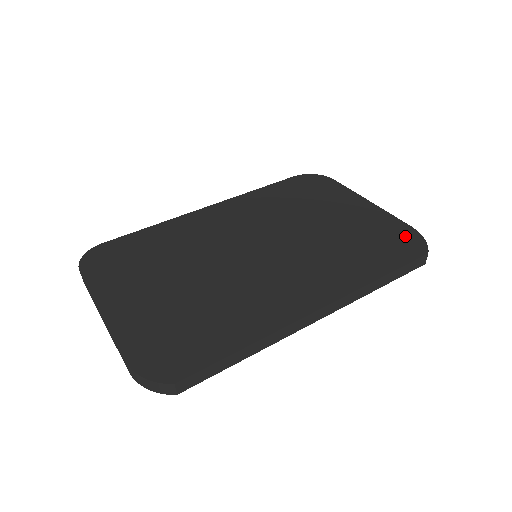
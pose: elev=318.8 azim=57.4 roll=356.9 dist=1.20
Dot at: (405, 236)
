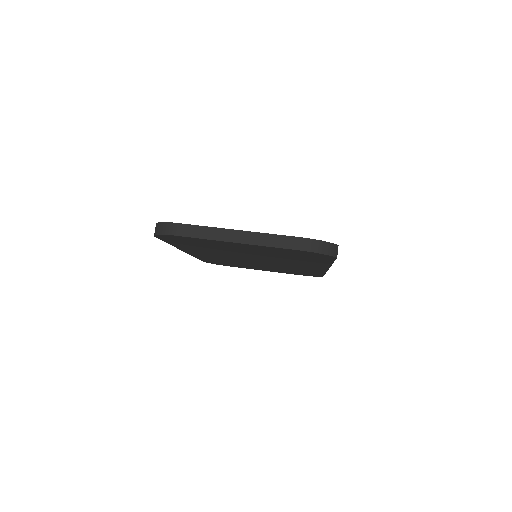
Dot at: occluded
